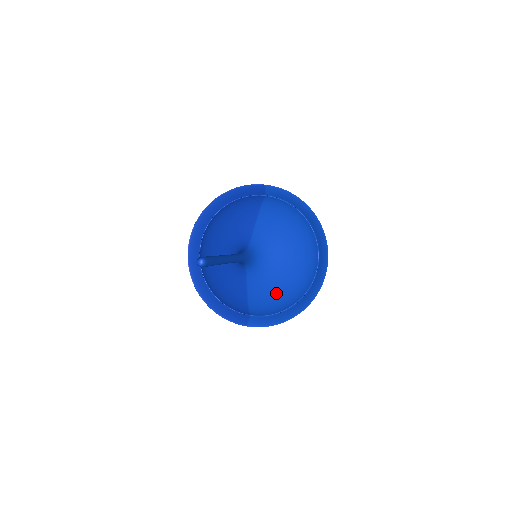
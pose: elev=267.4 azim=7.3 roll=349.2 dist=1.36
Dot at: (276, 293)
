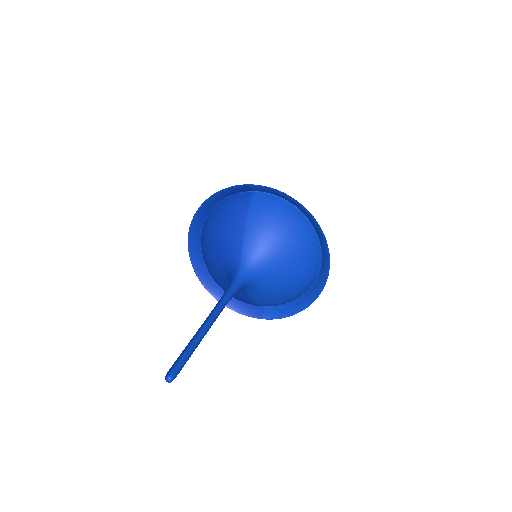
Dot at: (281, 295)
